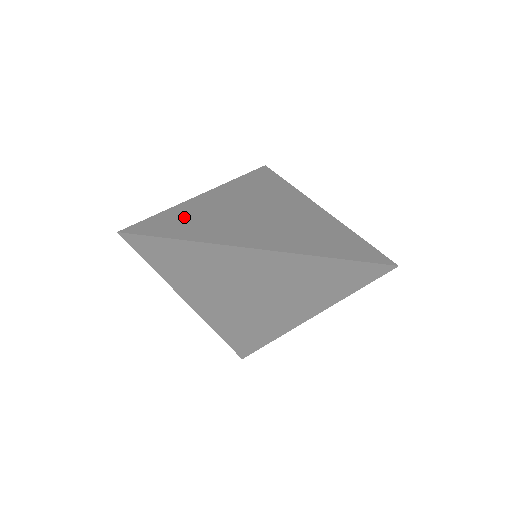
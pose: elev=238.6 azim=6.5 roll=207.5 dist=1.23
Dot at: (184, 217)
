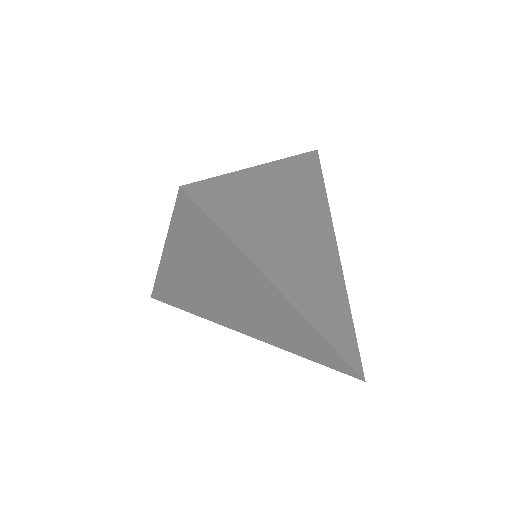
Dot at: (243, 200)
